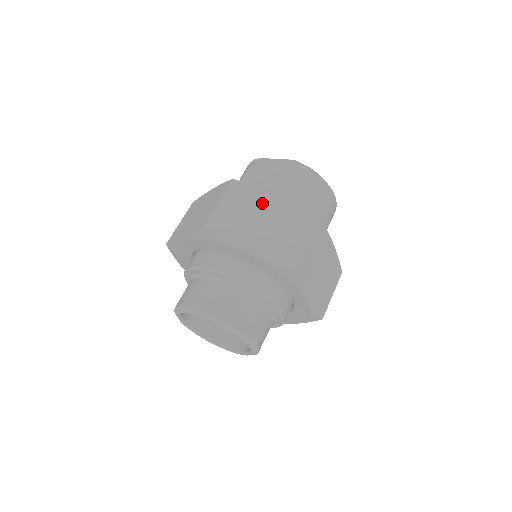
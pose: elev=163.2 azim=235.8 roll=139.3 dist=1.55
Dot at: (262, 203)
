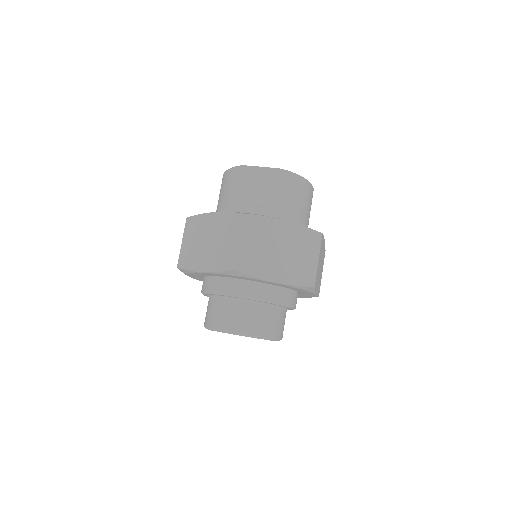
Dot at: (274, 232)
